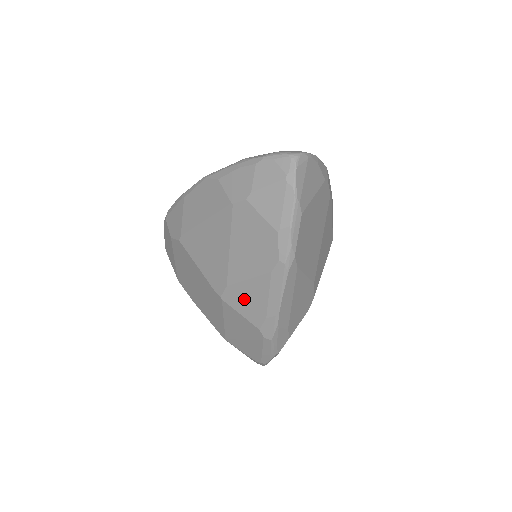
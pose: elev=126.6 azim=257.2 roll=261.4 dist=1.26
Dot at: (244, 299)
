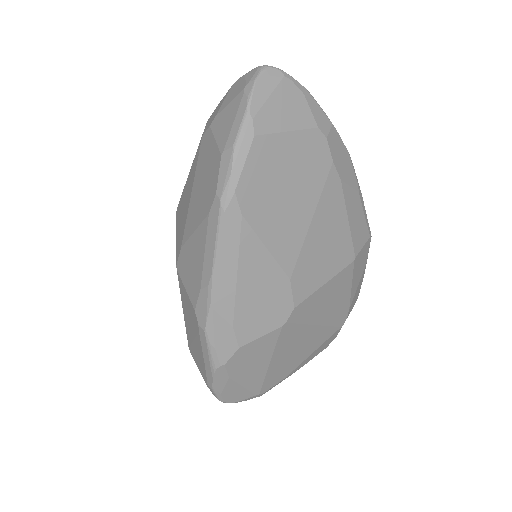
Dot at: (189, 264)
